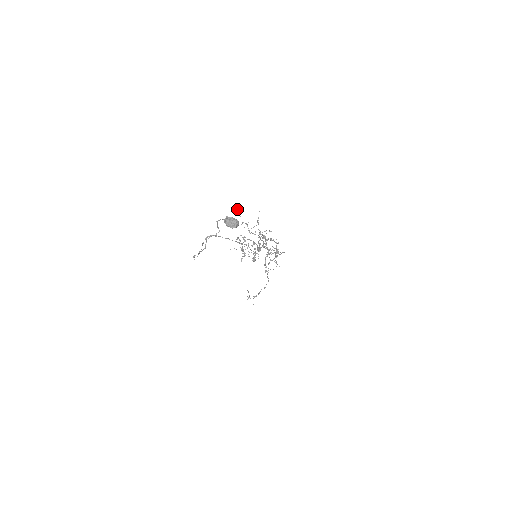
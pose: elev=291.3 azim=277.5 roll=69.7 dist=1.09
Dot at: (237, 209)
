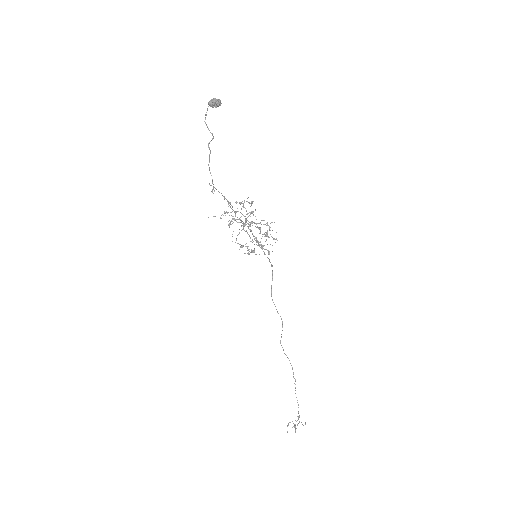
Dot at: occluded
